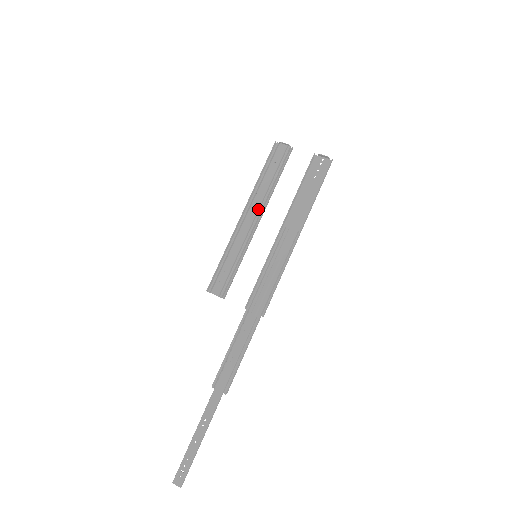
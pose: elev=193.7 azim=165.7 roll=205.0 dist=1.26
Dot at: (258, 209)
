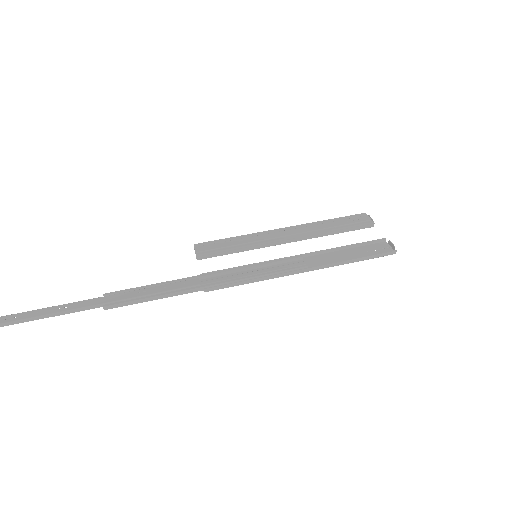
Dot at: (298, 234)
